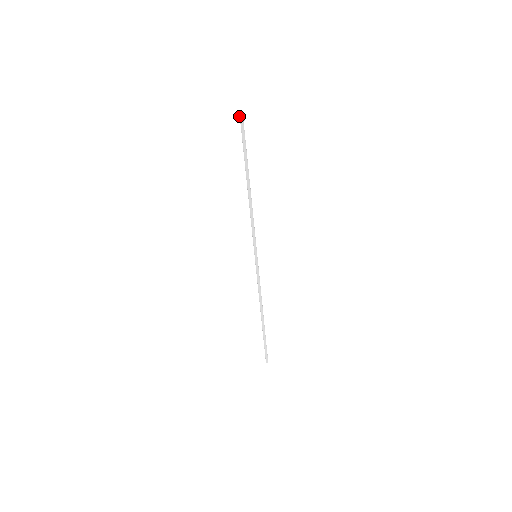
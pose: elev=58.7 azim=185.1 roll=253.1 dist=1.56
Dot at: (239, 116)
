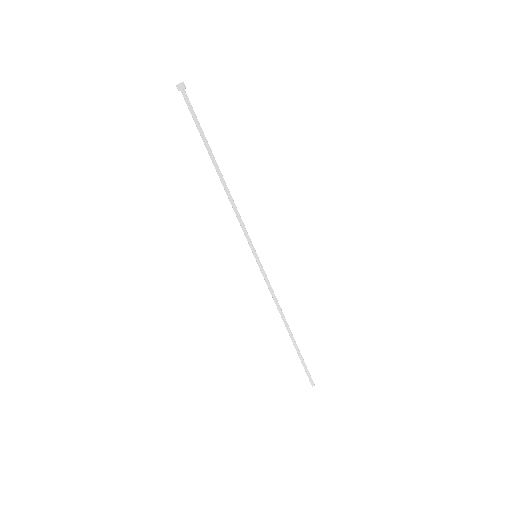
Dot at: (177, 84)
